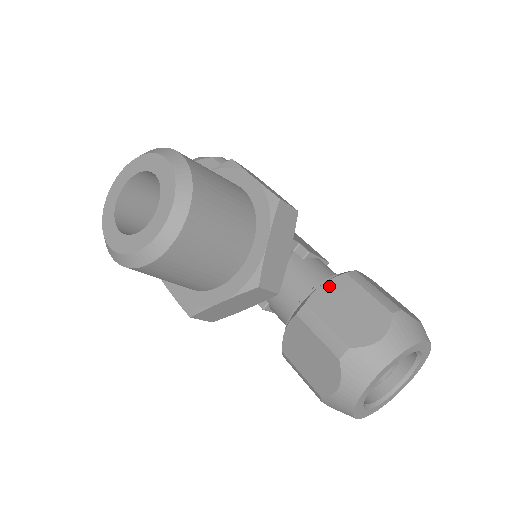
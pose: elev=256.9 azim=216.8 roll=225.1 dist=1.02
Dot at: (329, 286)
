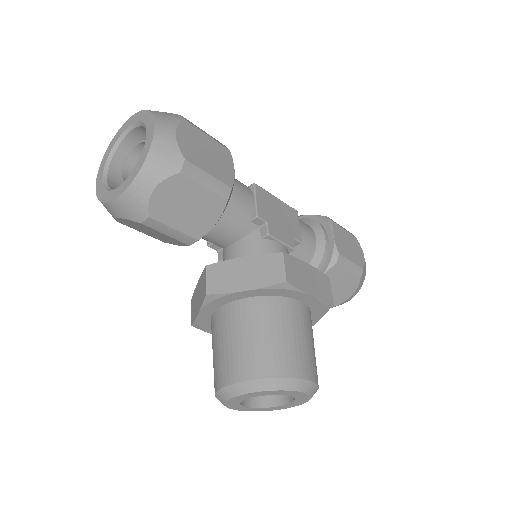
Dot at: occluded
